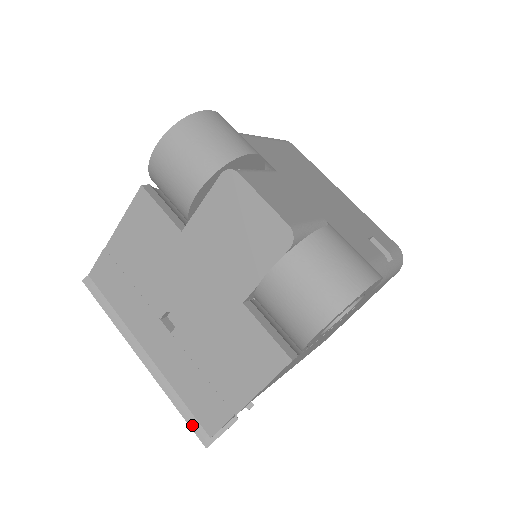
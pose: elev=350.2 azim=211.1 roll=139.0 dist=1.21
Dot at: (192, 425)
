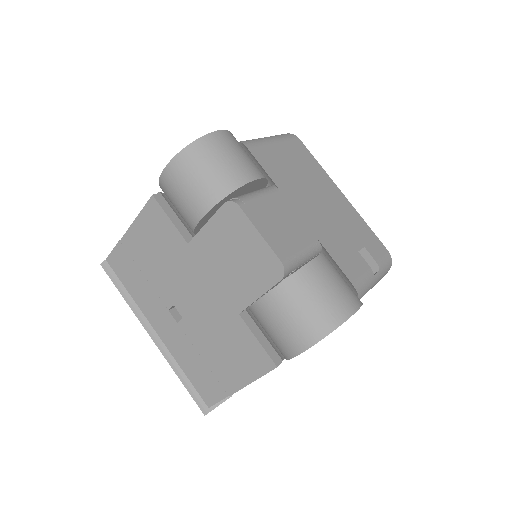
Dot at: (194, 396)
